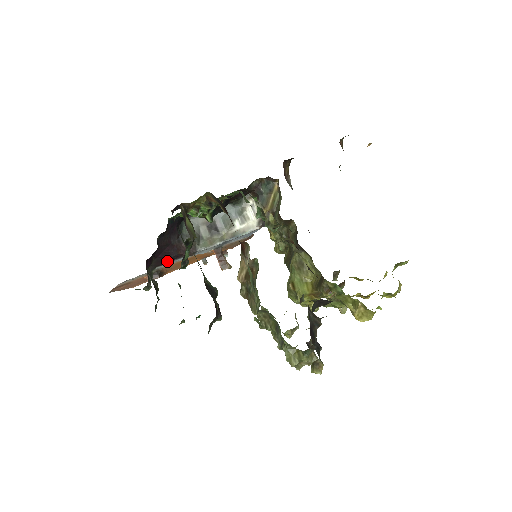
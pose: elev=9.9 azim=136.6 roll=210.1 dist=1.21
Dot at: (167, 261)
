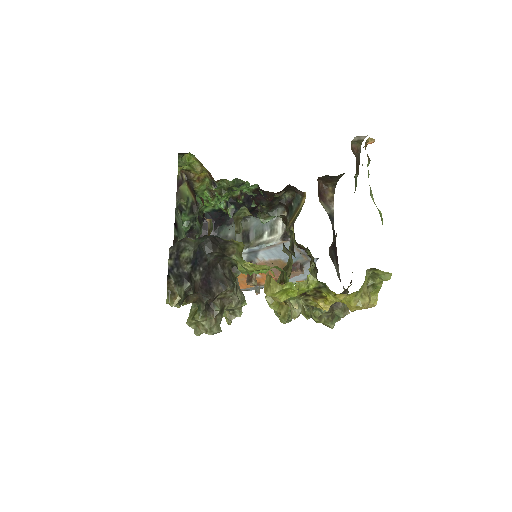
Dot at: occluded
